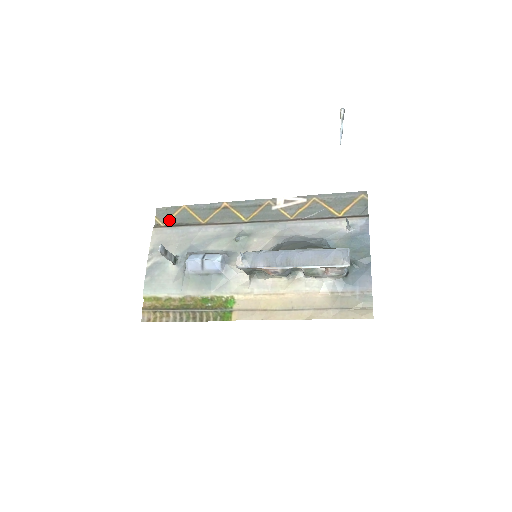
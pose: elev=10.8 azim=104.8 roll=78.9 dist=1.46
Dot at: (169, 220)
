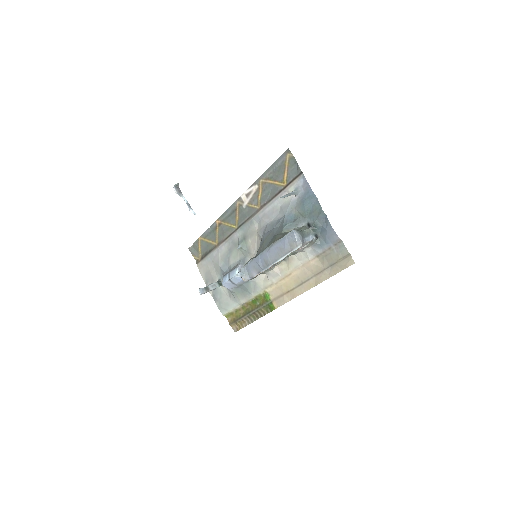
Dot at: (200, 254)
